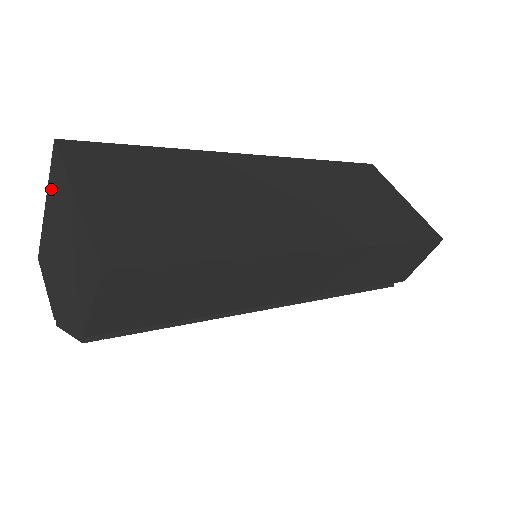
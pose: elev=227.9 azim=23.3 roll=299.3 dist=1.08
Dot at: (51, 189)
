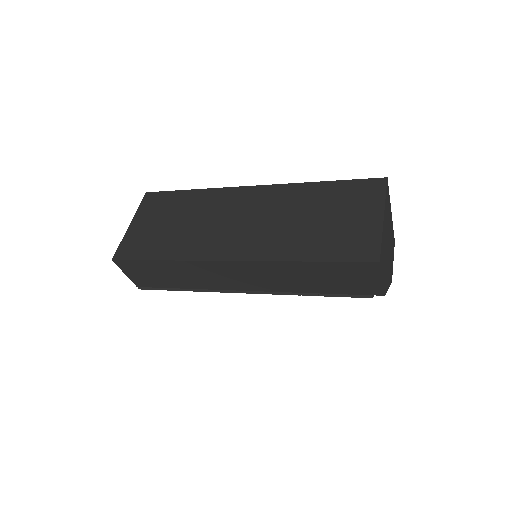
Dot at: occluded
